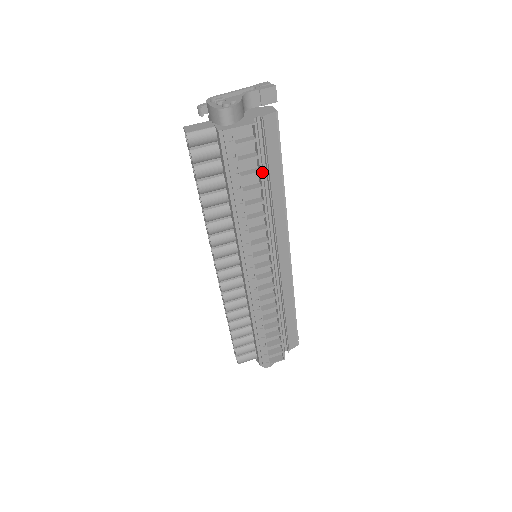
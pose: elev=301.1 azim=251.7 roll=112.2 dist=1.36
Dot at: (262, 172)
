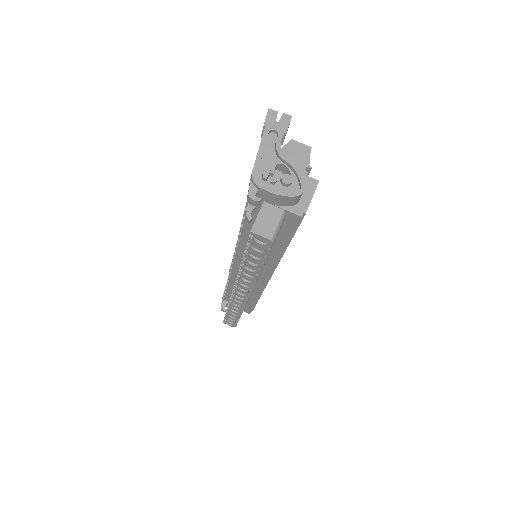
Dot at: occluded
